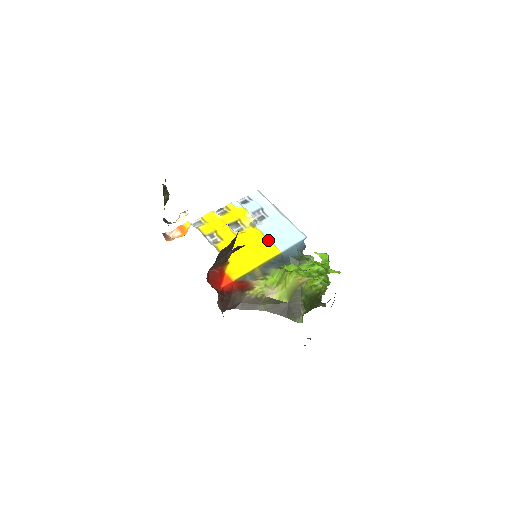
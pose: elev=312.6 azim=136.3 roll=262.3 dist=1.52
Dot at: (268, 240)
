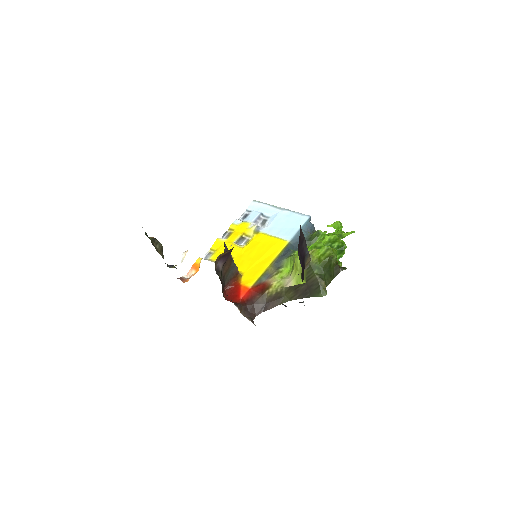
Dot at: (273, 237)
